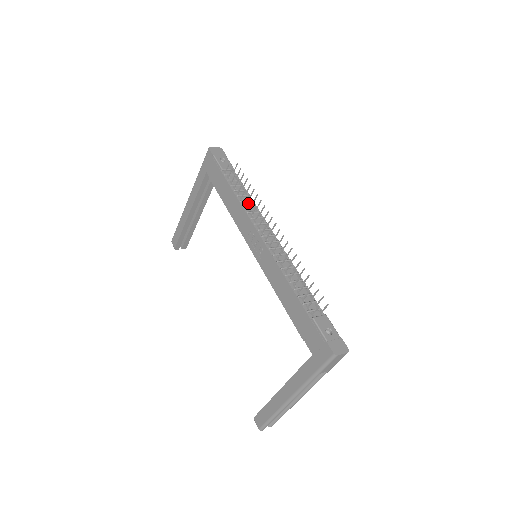
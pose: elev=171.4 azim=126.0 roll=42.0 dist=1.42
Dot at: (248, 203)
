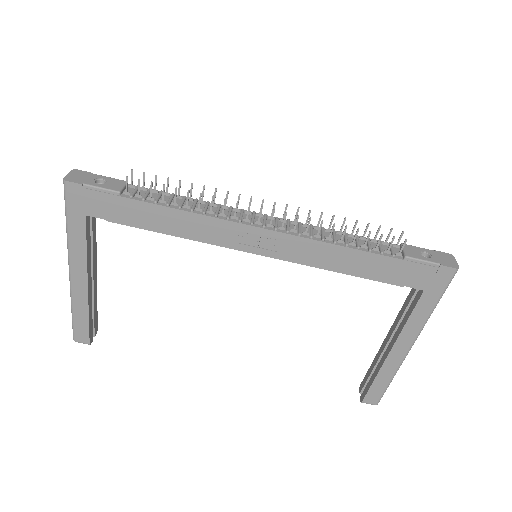
Dot at: (197, 206)
